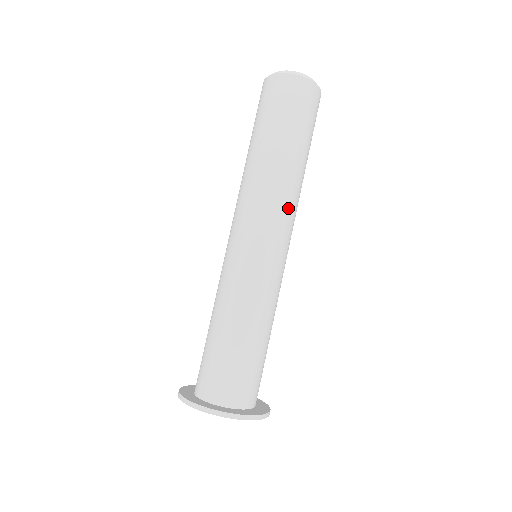
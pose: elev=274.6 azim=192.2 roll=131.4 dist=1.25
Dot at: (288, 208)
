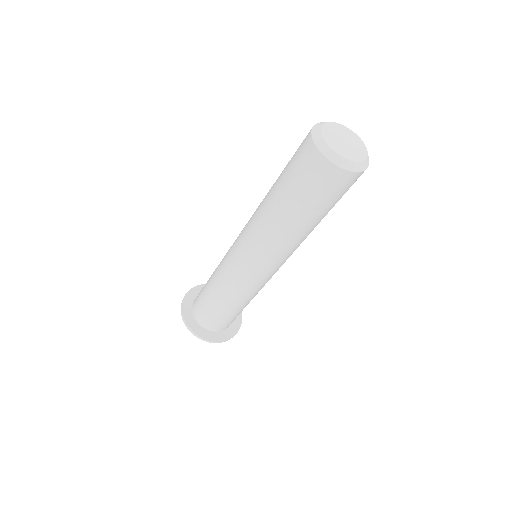
Dot at: occluded
